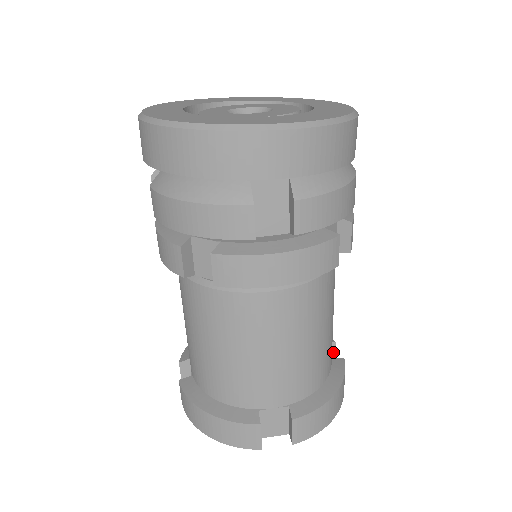
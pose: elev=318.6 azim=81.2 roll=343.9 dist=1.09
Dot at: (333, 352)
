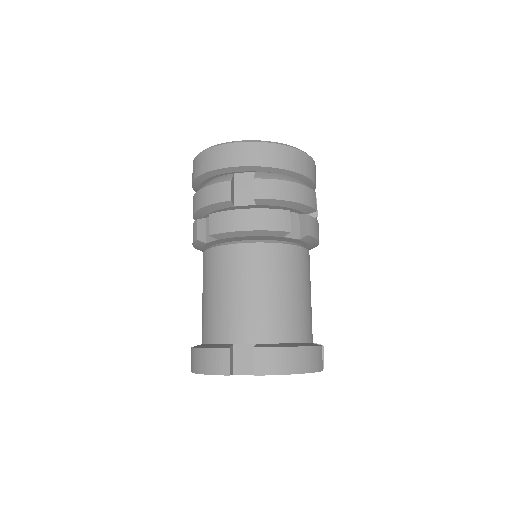
Dot at: (322, 355)
